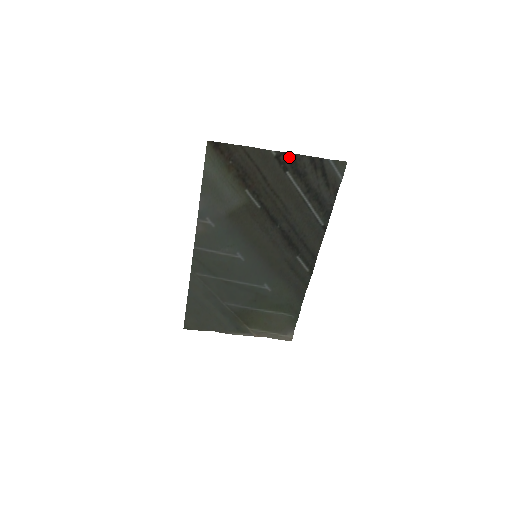
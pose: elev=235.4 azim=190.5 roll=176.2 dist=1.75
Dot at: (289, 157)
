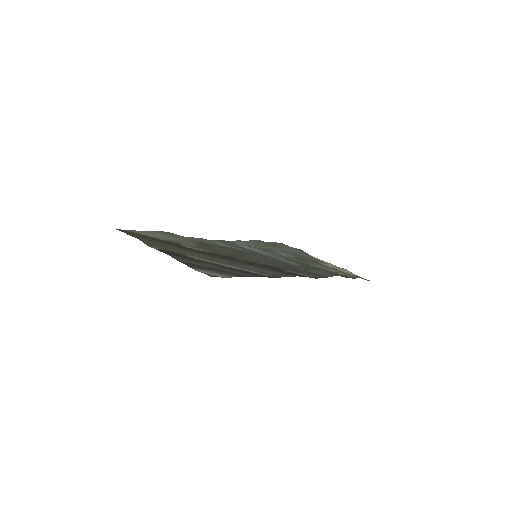
Dot at: (168, 253)
